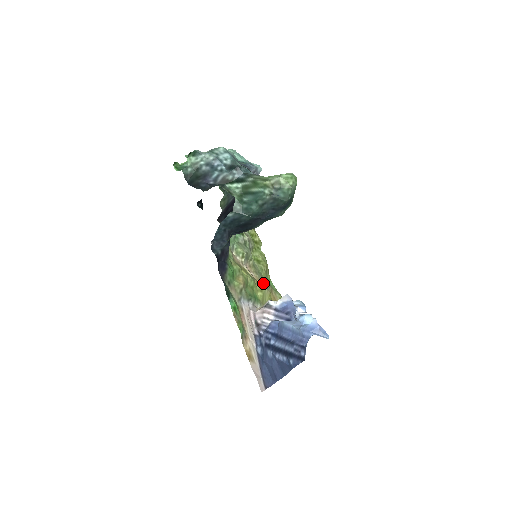
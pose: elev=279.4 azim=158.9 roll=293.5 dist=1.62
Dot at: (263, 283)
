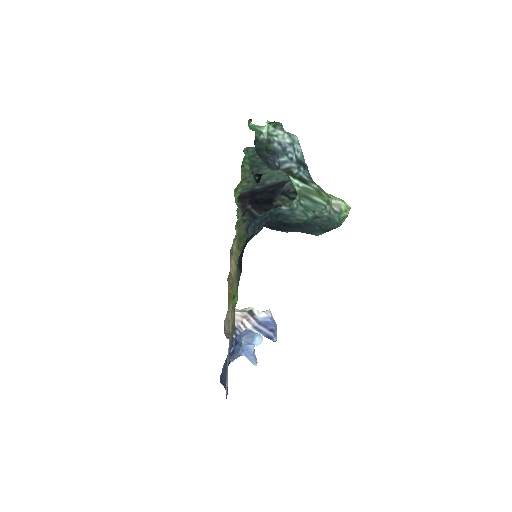
Dot at: occluded
